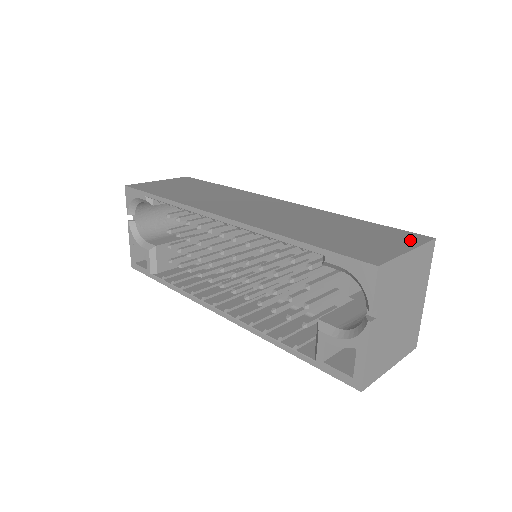
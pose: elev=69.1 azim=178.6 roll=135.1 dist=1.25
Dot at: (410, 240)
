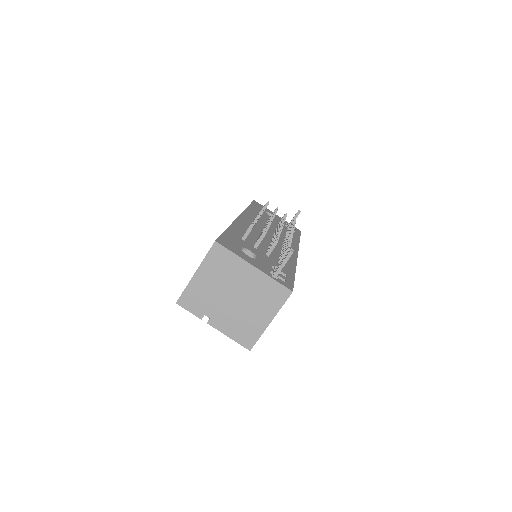
Dot at: occluded
